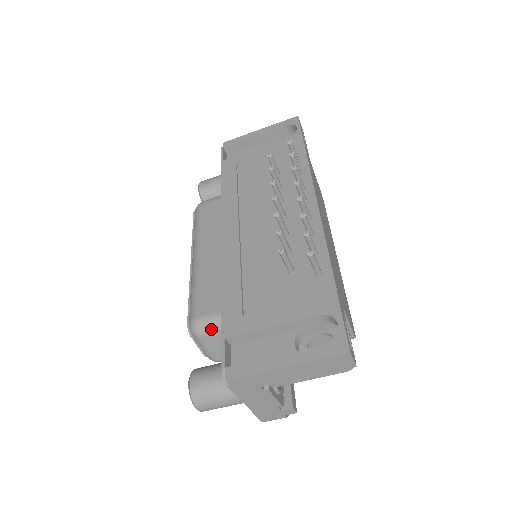
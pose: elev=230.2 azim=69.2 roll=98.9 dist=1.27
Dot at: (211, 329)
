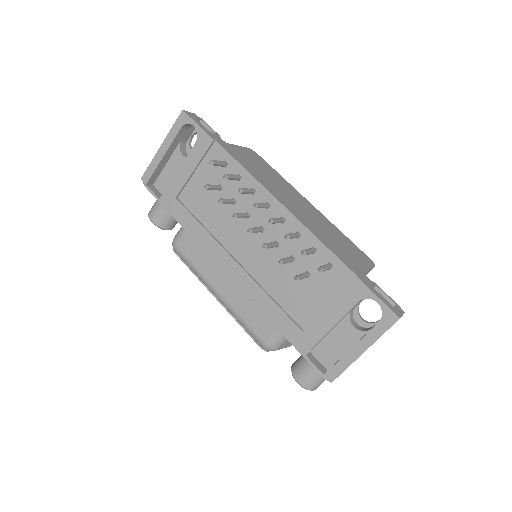
Dot at: (281, 342)
